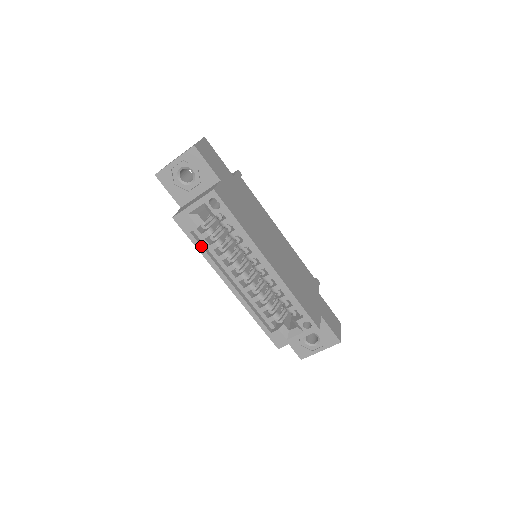
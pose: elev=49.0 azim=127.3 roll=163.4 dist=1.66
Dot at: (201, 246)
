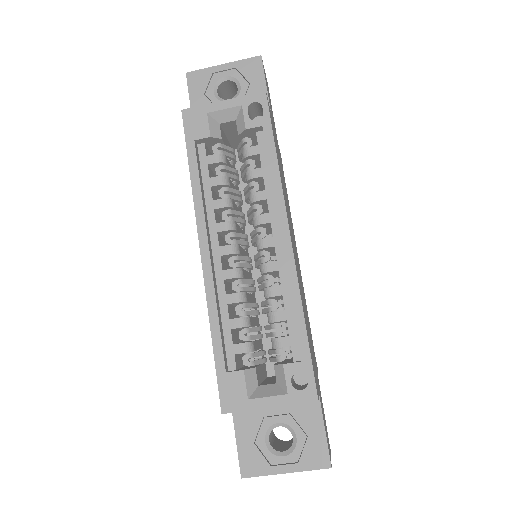
Dot at: (198, 167)
